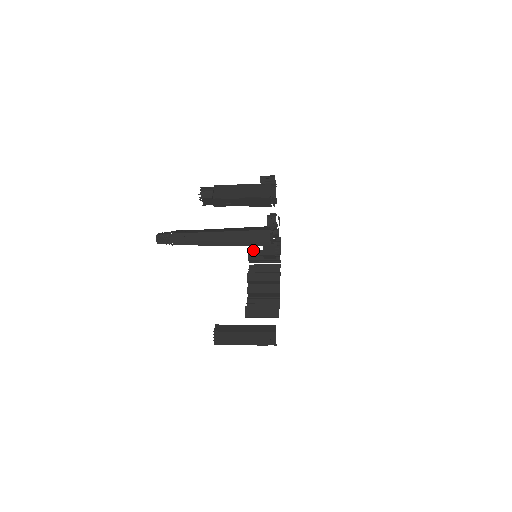
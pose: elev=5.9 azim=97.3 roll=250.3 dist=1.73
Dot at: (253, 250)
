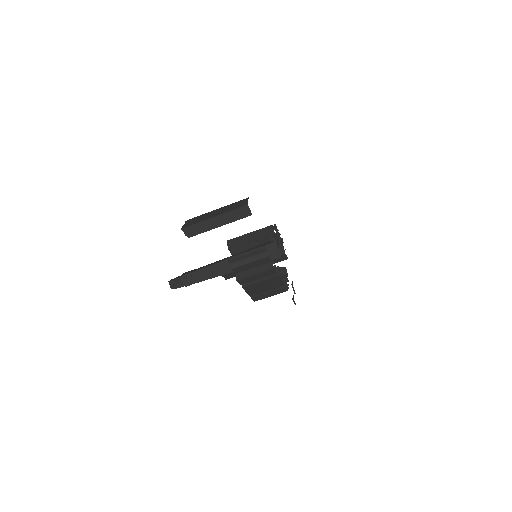
Dot at: occluded
